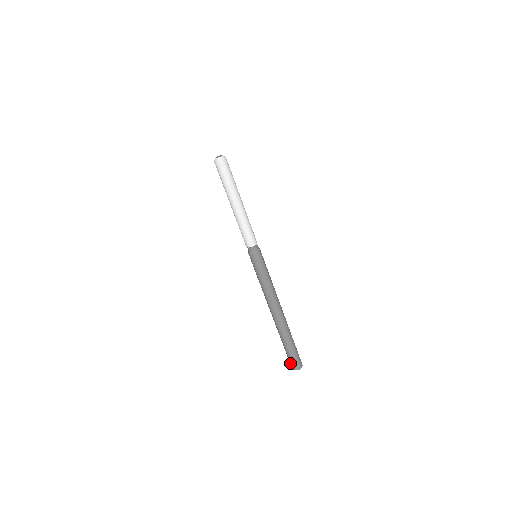
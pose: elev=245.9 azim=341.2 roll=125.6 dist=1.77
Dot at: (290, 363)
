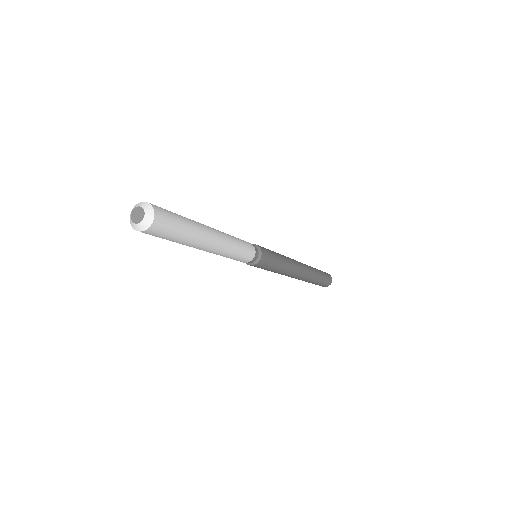
Dot at: occluded
